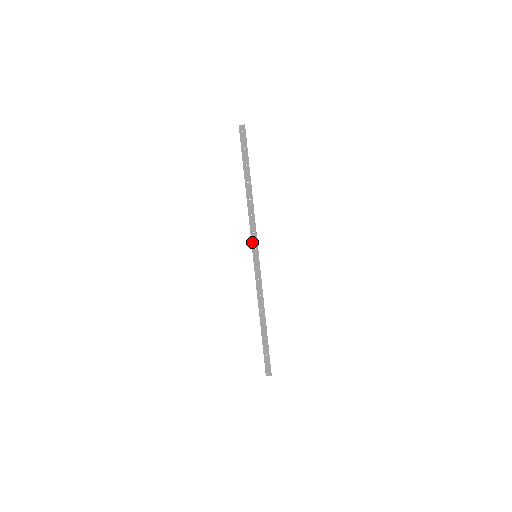
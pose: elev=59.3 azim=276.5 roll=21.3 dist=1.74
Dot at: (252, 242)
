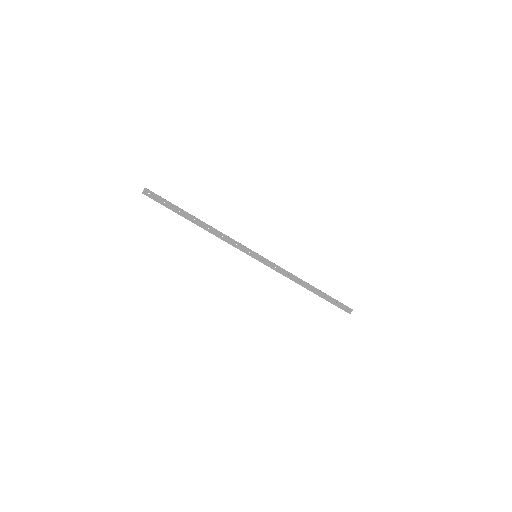
Dot at: (243, 251)
